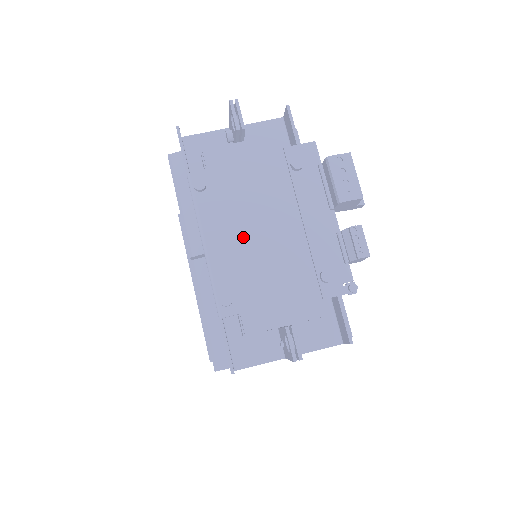
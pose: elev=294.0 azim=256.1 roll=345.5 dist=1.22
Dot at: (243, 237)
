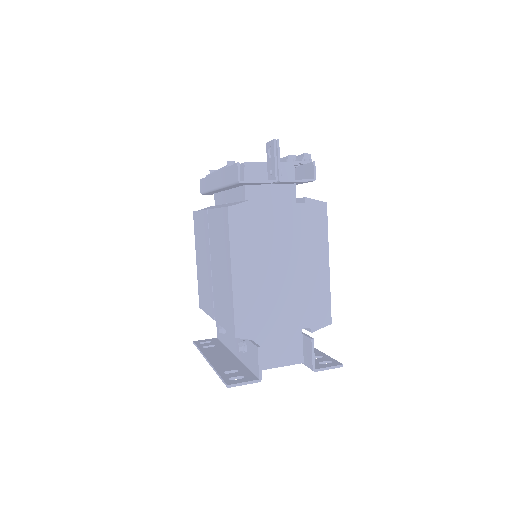
Dot at: occluded
